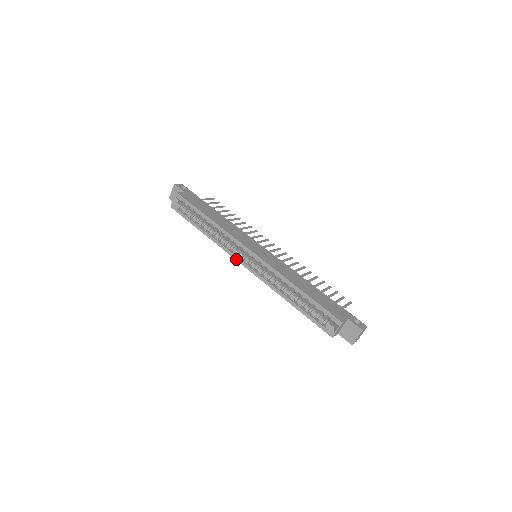
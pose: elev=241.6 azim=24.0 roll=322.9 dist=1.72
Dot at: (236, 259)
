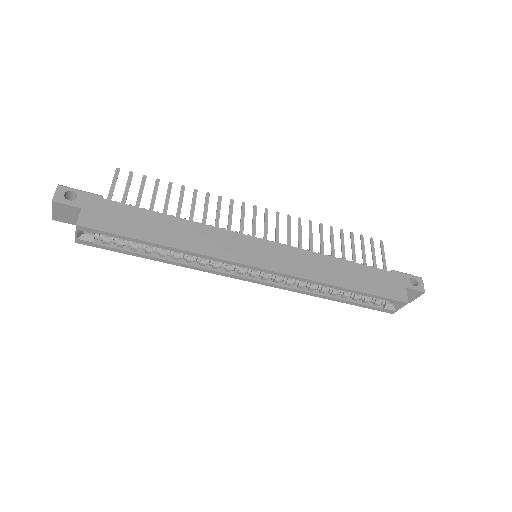
Dot at: (234, 278)
